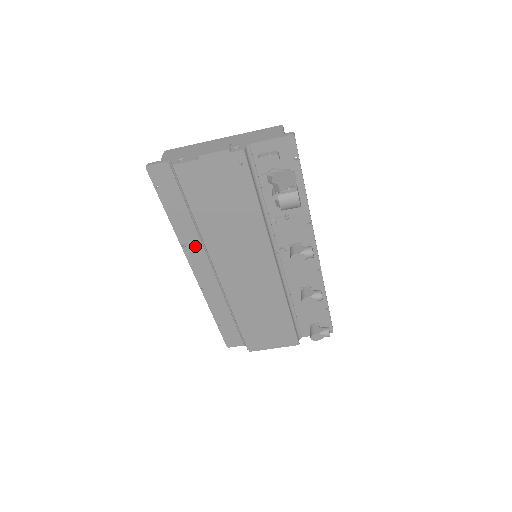
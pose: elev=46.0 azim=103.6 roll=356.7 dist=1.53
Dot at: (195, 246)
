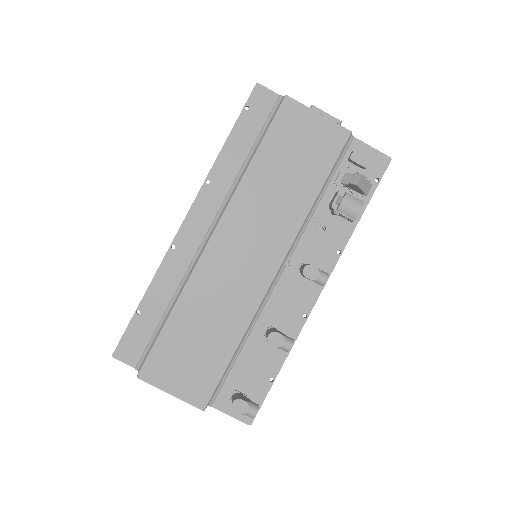
Dot at: (218, 190)
